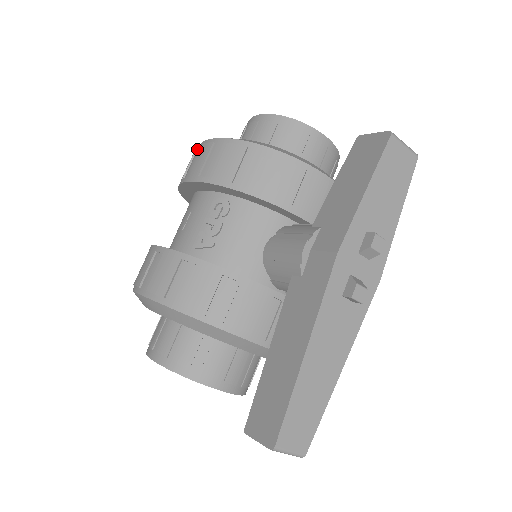
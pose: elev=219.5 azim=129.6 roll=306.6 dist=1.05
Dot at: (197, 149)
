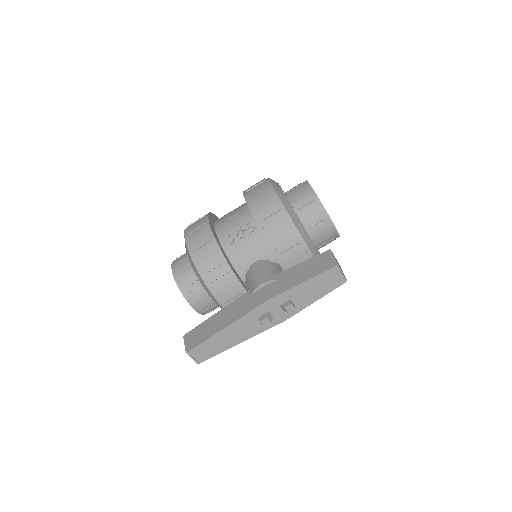
Dot at: (265, 180)
